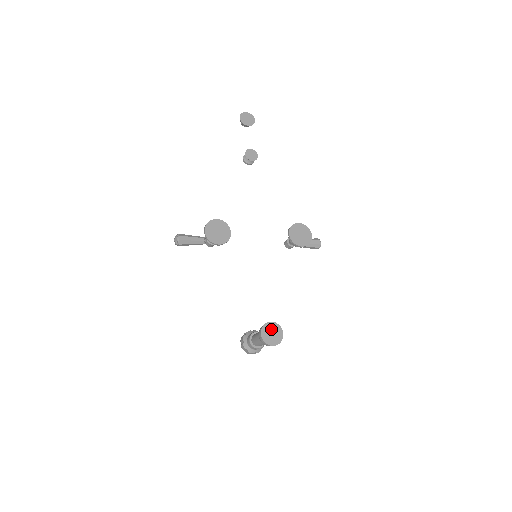
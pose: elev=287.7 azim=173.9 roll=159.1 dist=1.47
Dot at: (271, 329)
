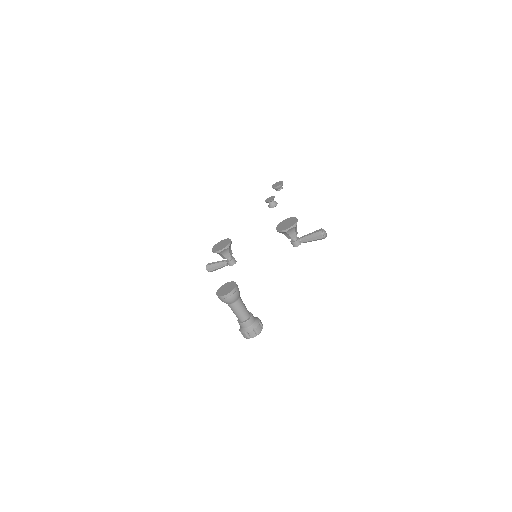
Dot at: (227, 286)
